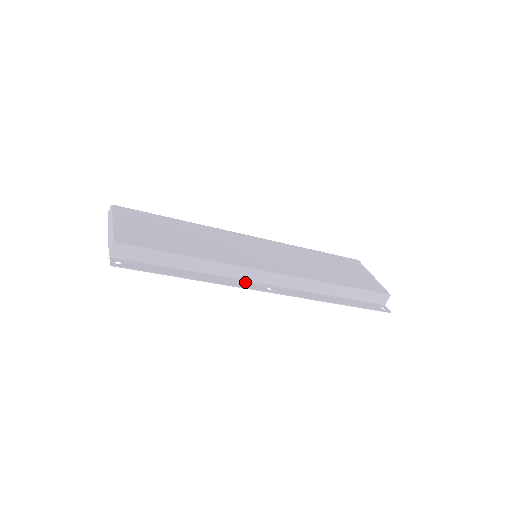
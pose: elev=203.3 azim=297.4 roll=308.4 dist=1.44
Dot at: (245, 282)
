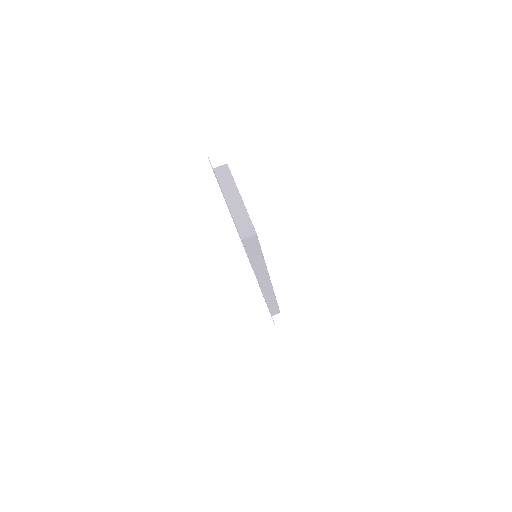
Dot at: occluded
